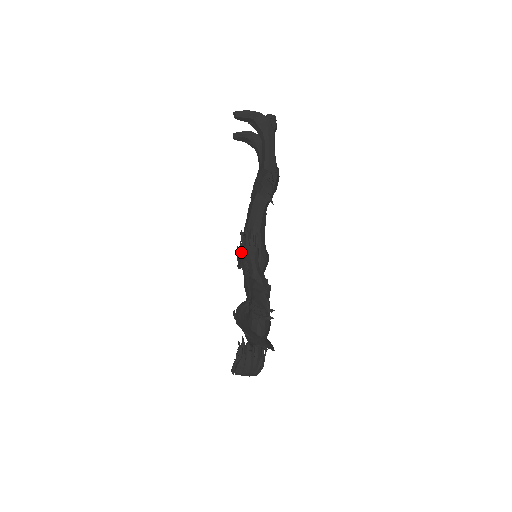
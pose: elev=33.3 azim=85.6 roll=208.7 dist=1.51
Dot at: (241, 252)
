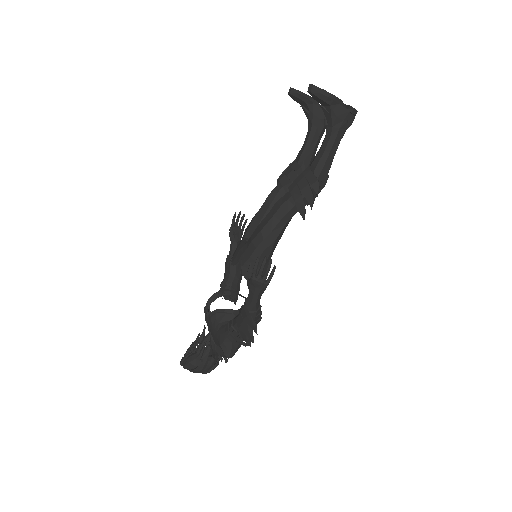
Dot at: (247, 276)
